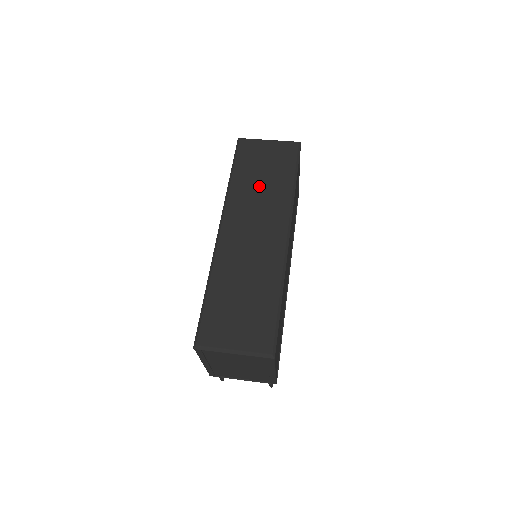
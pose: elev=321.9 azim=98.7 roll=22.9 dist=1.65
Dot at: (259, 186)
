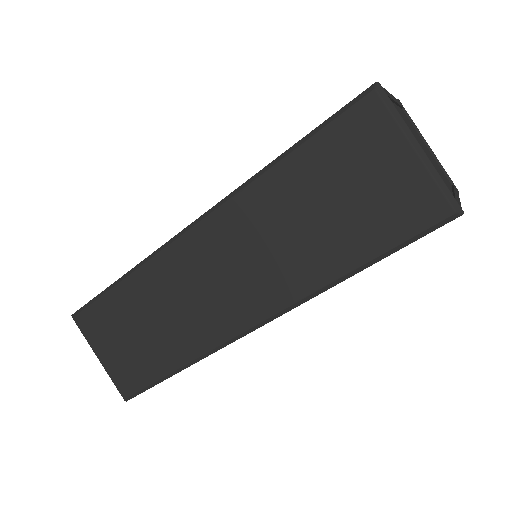
Dot at: (298, 222)
